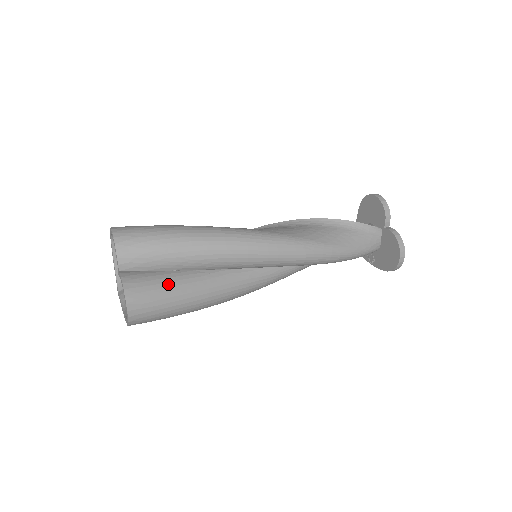
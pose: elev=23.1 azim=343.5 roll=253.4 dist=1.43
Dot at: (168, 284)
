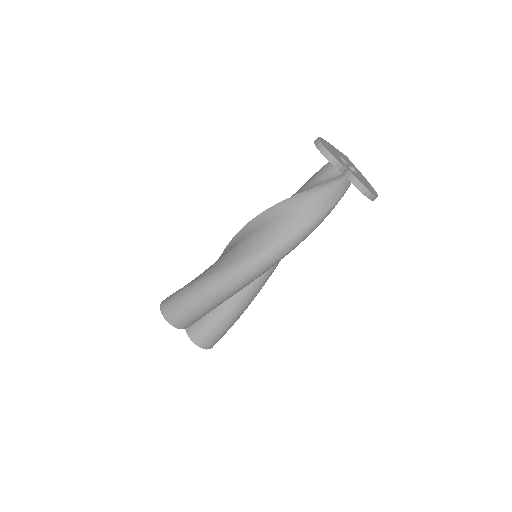
Dot at: (215, 324)
